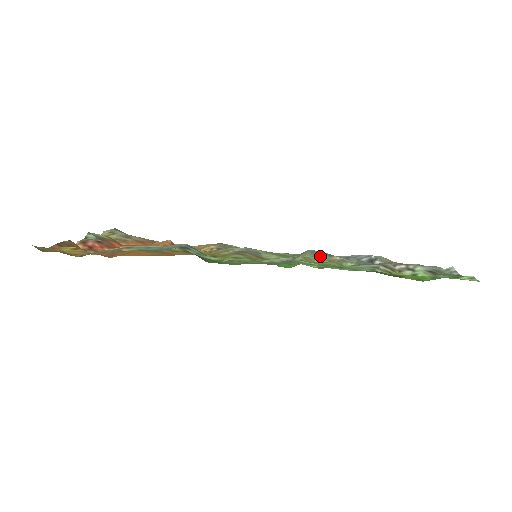
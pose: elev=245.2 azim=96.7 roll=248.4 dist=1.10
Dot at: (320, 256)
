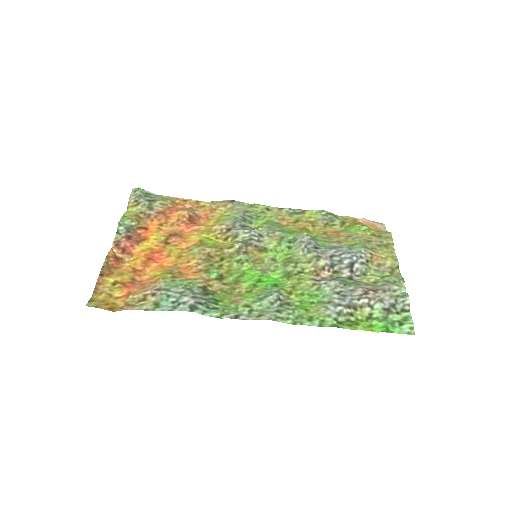
Dot at: (309, 257)
